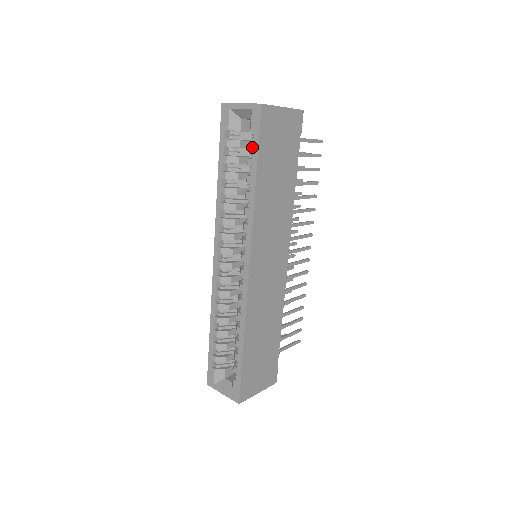
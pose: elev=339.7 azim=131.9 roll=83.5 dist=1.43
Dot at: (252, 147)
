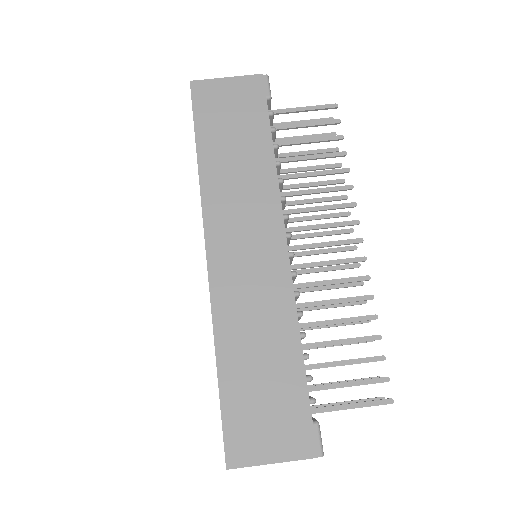
Dot at: occluded
